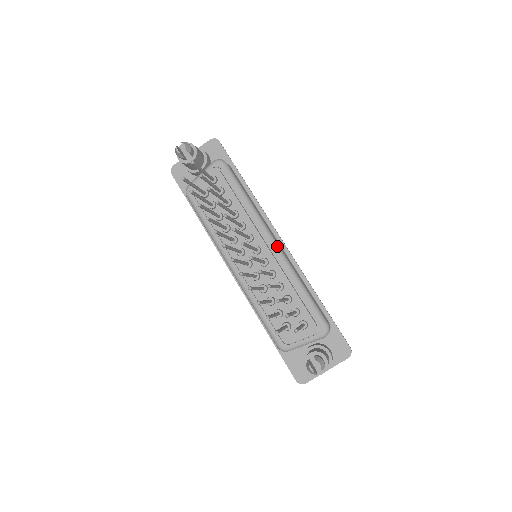
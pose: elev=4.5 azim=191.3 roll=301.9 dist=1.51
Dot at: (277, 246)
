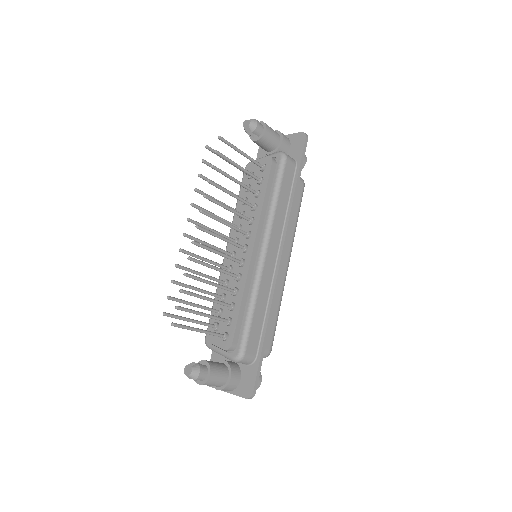
Dot at: (262, 257)
